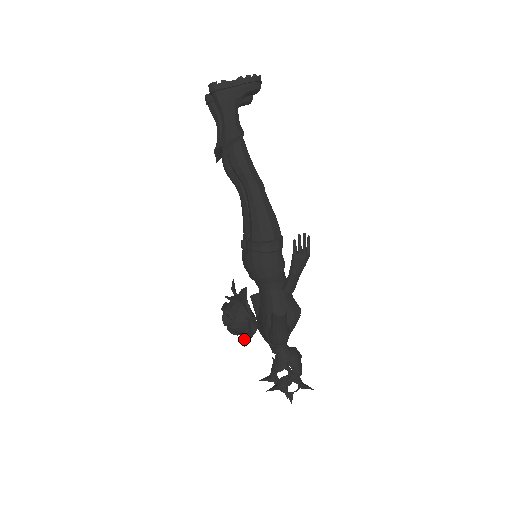
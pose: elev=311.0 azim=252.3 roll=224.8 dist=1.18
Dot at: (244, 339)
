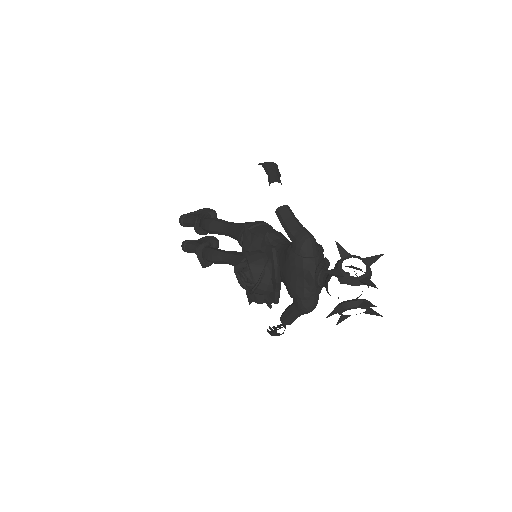
Dot at: (273, 278)
